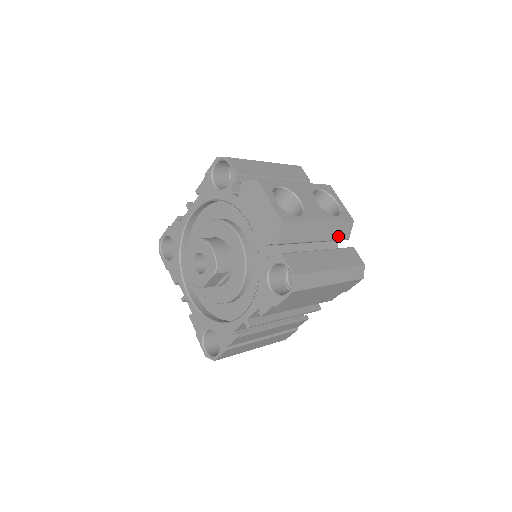
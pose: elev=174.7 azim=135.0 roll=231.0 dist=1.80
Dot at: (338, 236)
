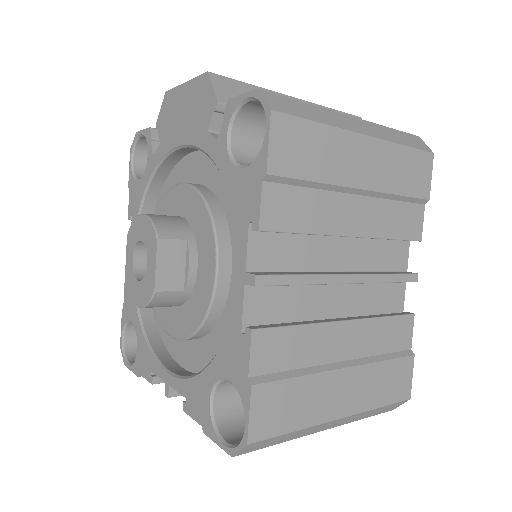
Dot at: occluded
